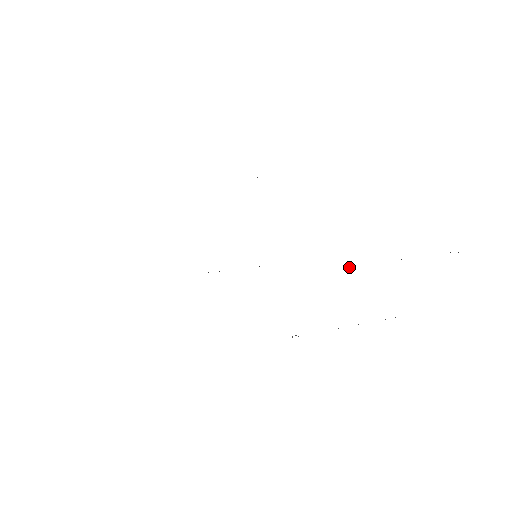
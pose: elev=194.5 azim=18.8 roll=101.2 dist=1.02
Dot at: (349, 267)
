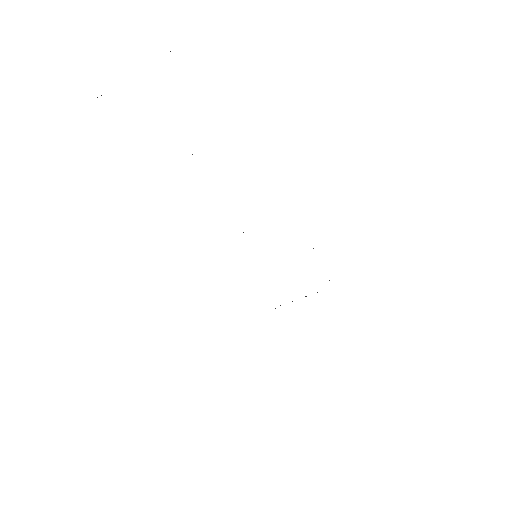
Dot at: occluded
